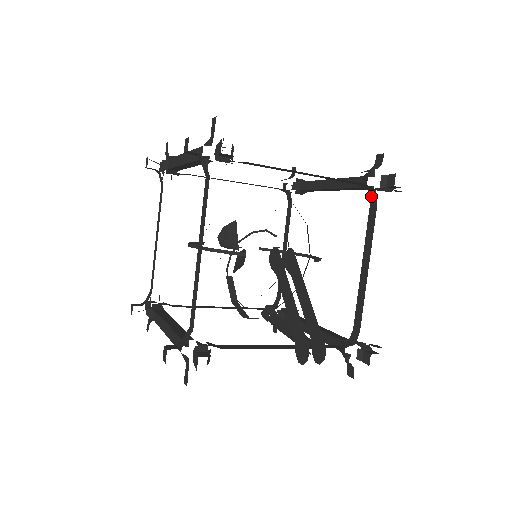
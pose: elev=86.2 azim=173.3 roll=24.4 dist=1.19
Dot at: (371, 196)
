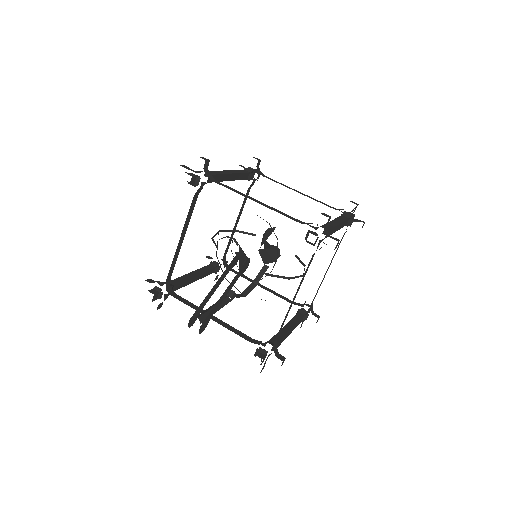
Dot at: occluded
